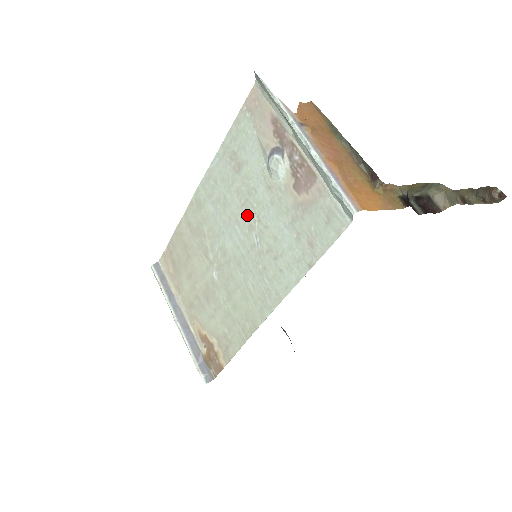
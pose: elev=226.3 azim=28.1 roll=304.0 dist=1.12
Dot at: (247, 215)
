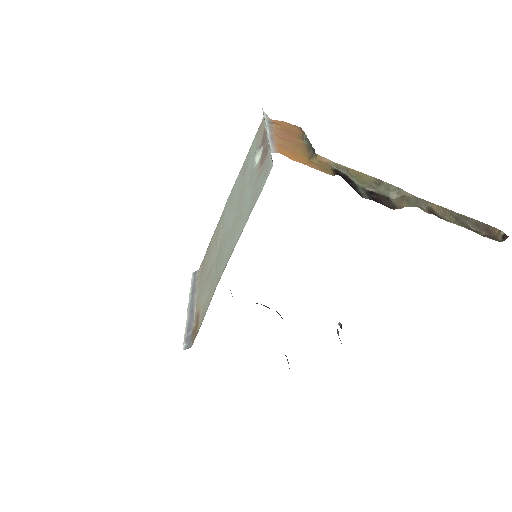
Dot at: (239, 201)
